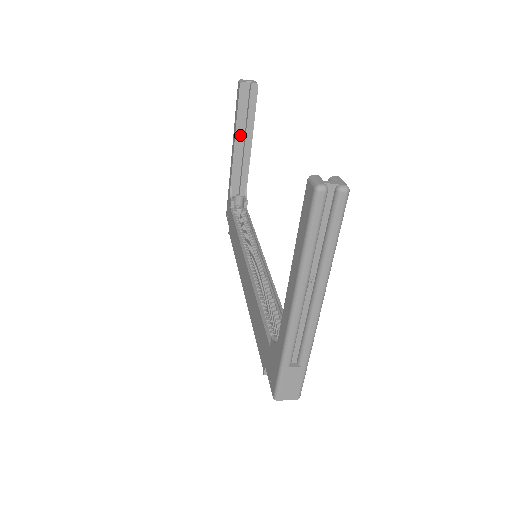
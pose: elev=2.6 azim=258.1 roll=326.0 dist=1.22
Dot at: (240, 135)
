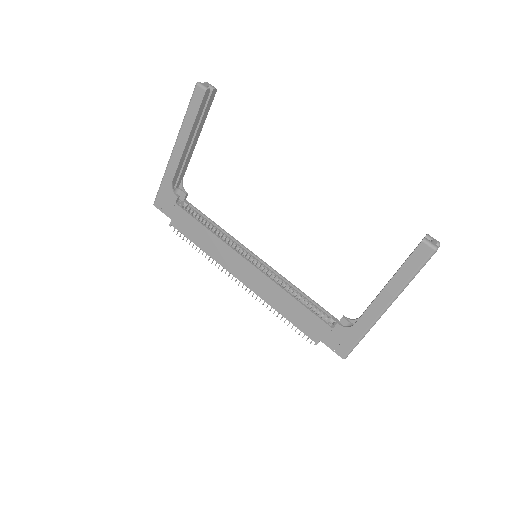
Dot at: (192, 136)
